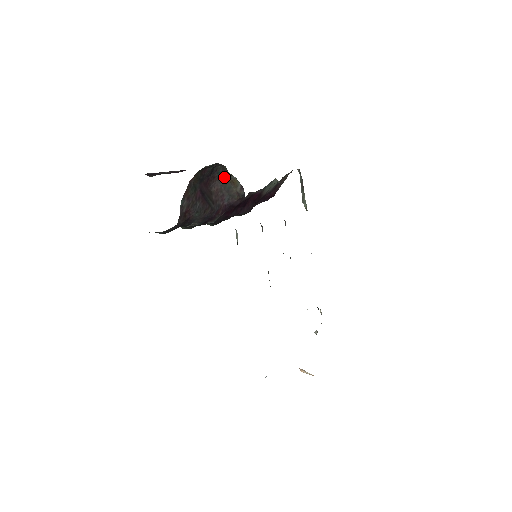
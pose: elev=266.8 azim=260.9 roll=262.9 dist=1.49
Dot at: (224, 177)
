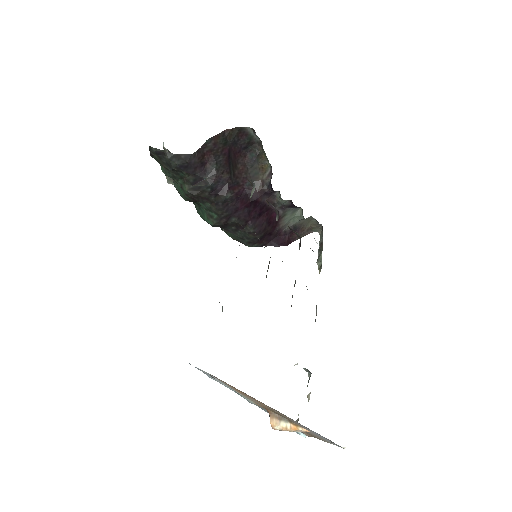
Dot at: (255, 162)
